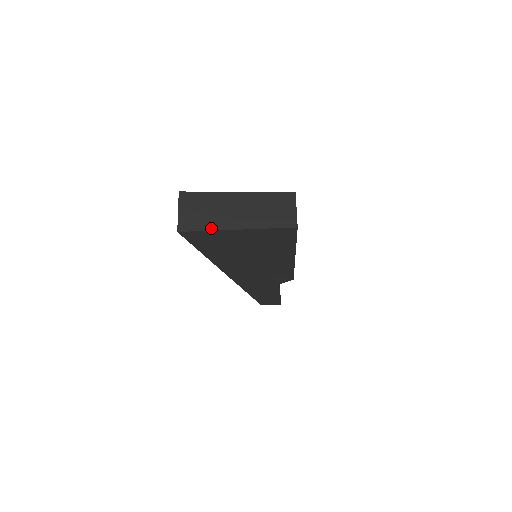
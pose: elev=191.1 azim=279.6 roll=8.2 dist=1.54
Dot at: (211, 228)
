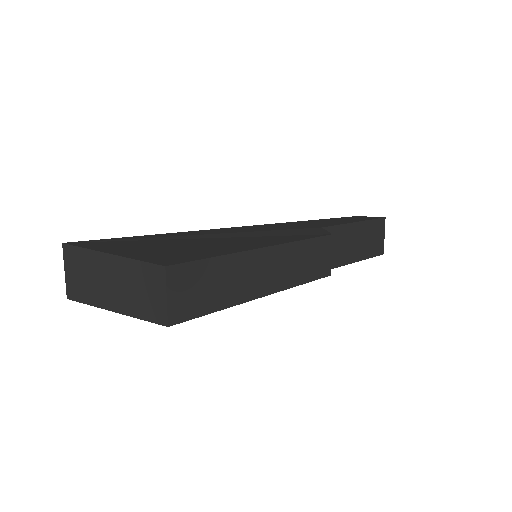
Dot at: (90, 302)
